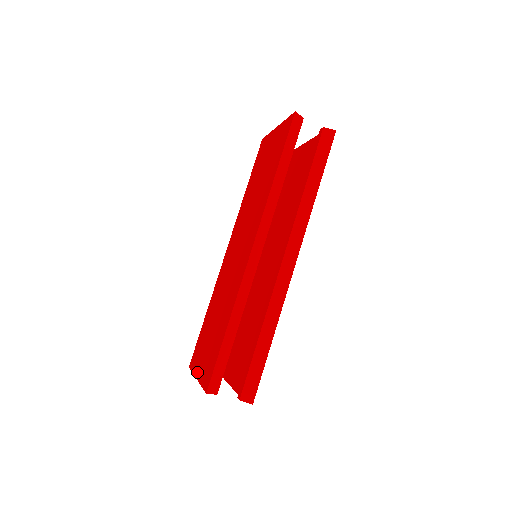
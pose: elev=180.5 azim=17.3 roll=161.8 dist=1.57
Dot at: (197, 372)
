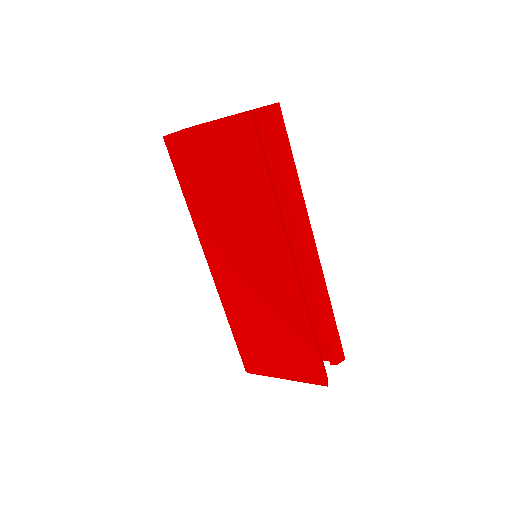
Dot at: (281, 375)
